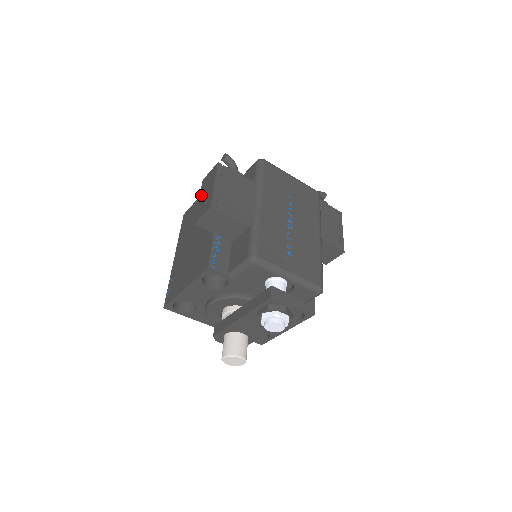
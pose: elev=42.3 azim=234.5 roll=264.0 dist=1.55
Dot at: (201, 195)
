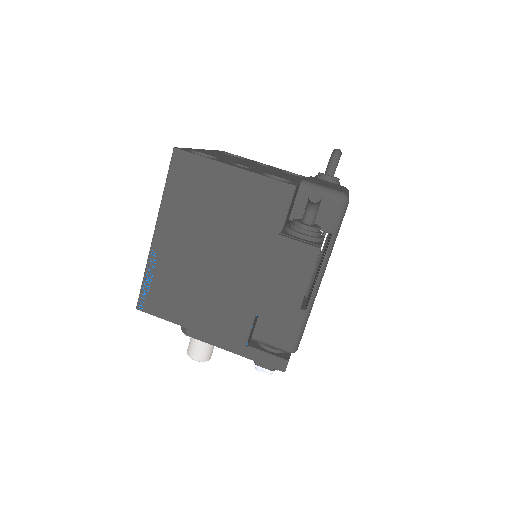
Dot at: (273, 271)
